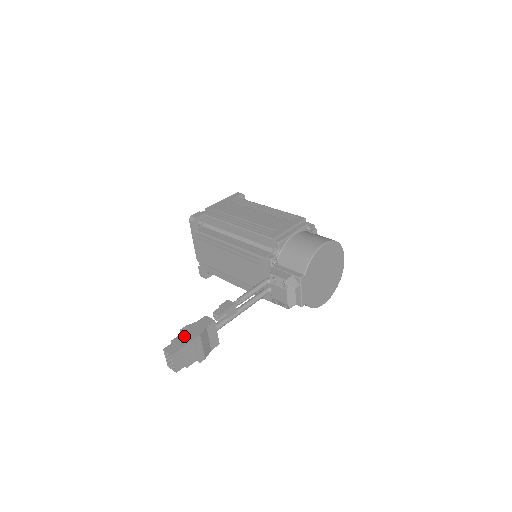
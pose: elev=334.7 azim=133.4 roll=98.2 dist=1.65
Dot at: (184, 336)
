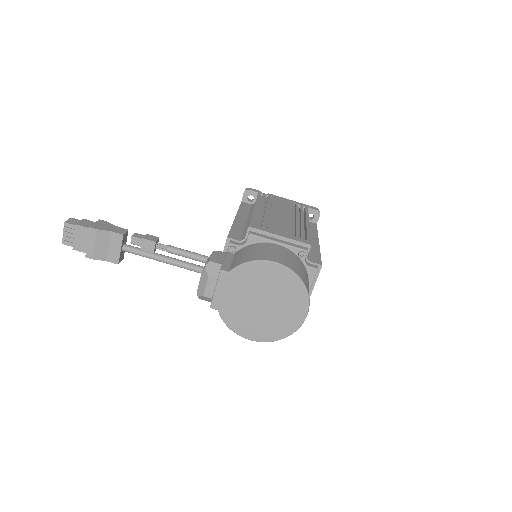
Dot at: (93, 223)
